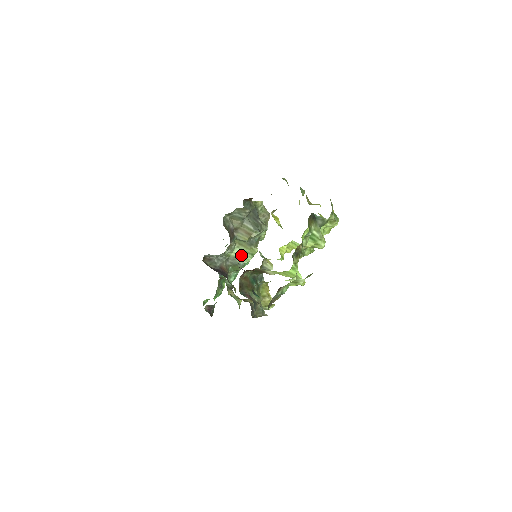
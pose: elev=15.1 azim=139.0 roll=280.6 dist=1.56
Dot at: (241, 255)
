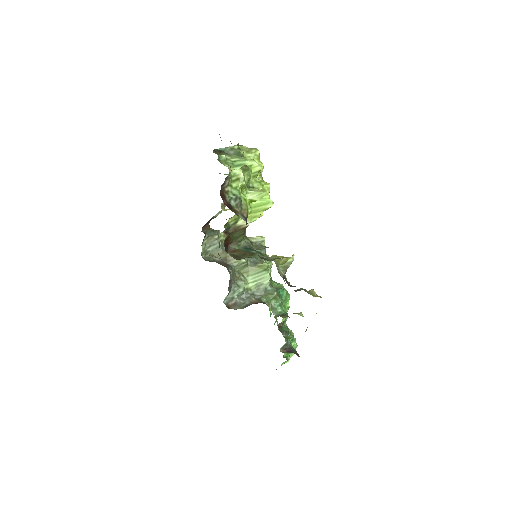
Dot at: (258, 279)
